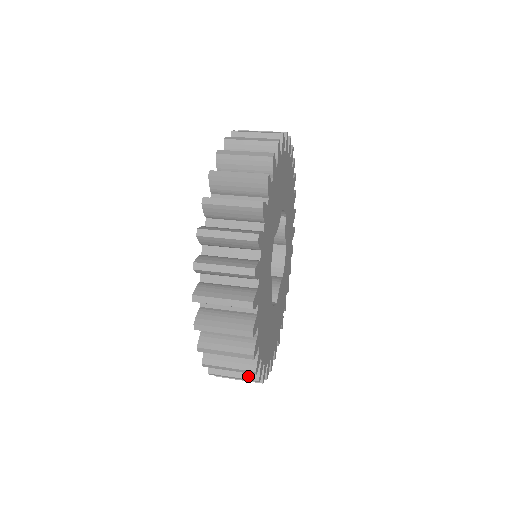
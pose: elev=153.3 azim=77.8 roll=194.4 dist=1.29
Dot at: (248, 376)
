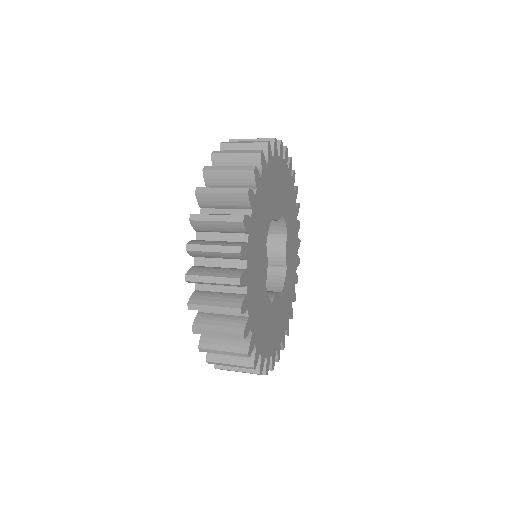
Dot at: (233, 330)
